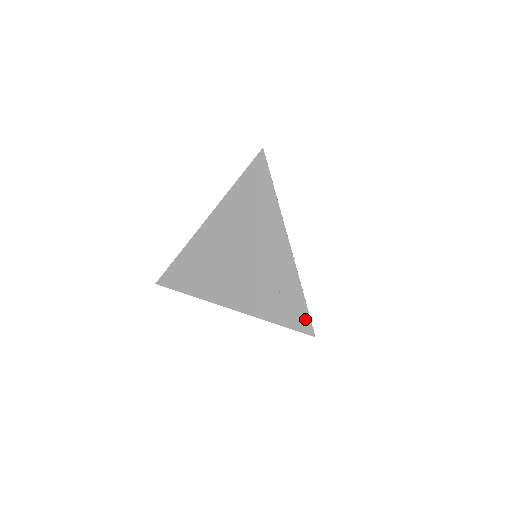
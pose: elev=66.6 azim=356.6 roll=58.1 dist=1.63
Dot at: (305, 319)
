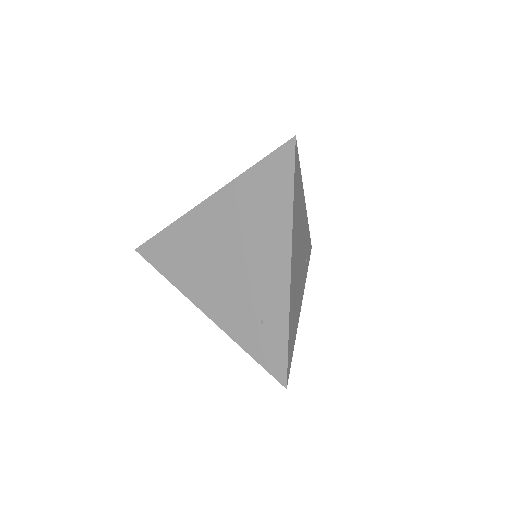
Dot at: (281, 364)
